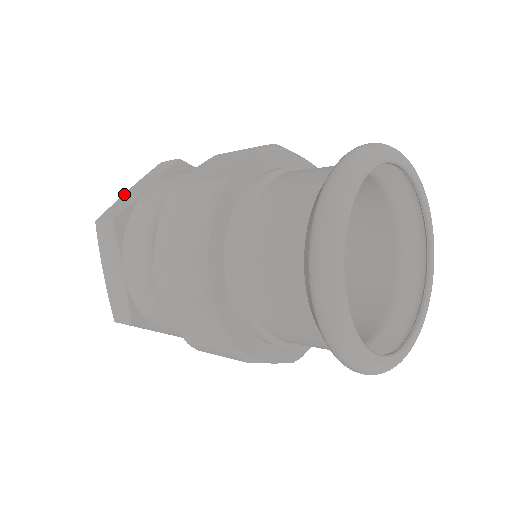
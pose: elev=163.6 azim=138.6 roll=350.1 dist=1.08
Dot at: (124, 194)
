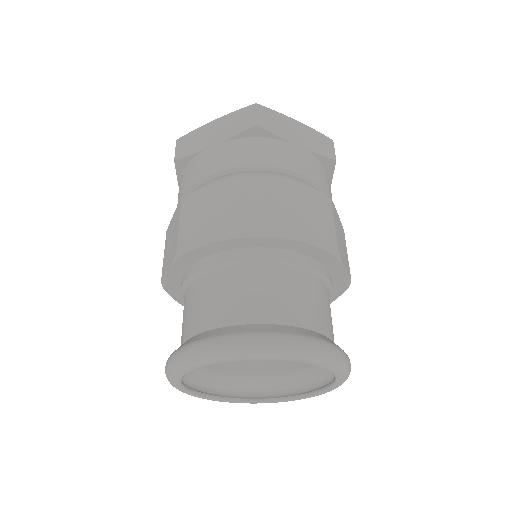
Dot at: (208, 123)
